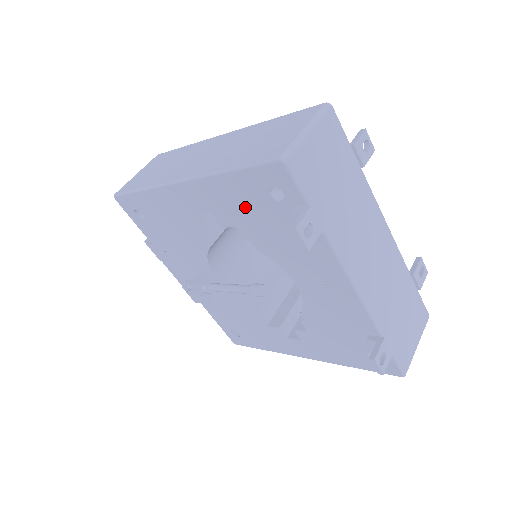
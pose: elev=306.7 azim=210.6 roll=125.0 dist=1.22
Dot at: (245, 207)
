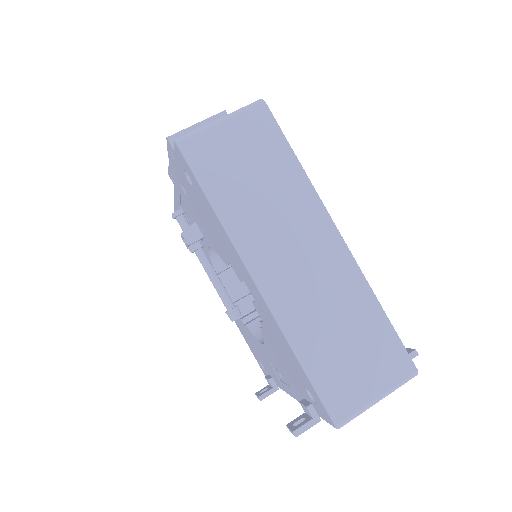
Dot at: (284, 351)
